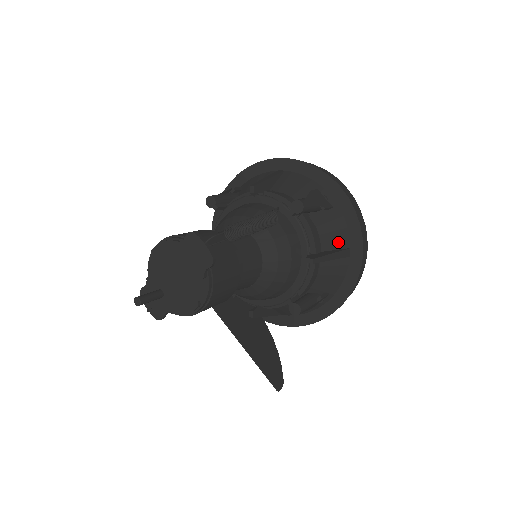
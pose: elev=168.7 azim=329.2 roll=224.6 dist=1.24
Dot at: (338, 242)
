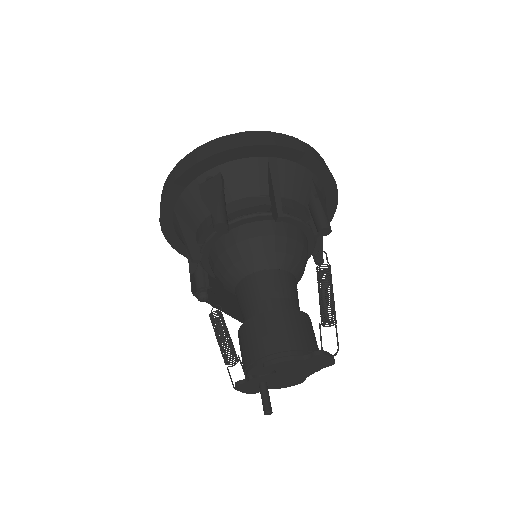
Dot at: occluded
